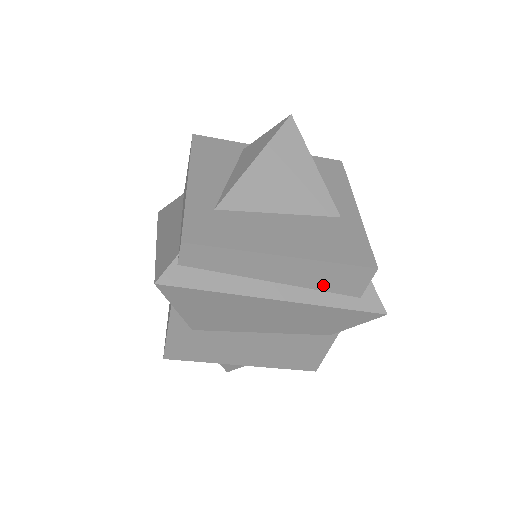
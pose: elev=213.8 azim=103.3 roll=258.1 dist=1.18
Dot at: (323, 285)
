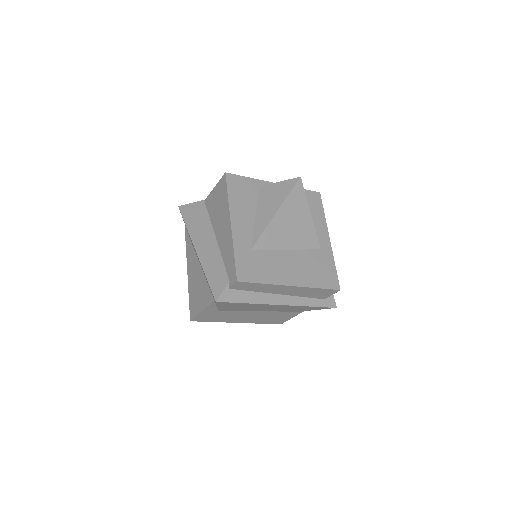
Dot at: (307, 295)
